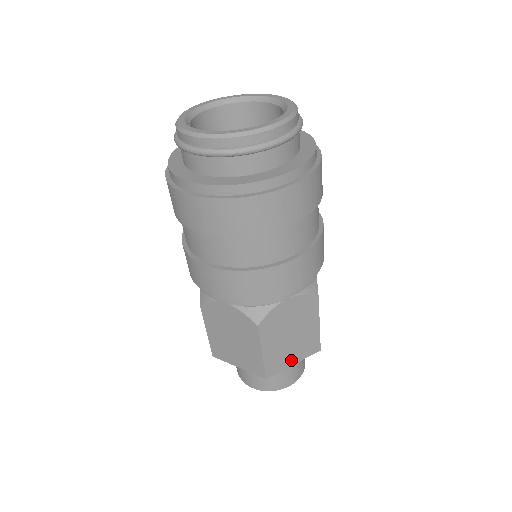
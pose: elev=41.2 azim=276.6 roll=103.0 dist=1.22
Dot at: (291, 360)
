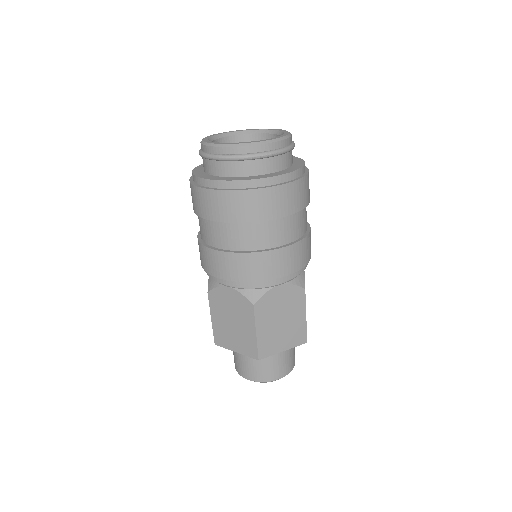
Dot at: (281, 346)
